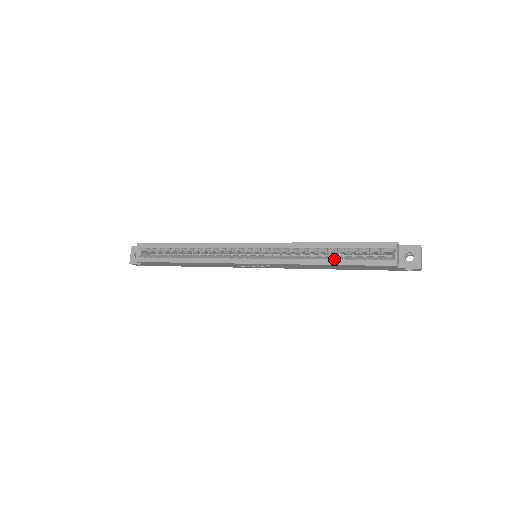
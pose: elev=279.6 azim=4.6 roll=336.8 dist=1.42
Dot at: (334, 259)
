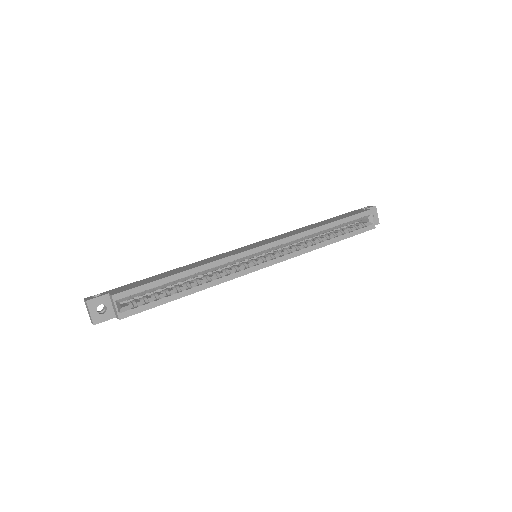
Dot at: (333, 237)
